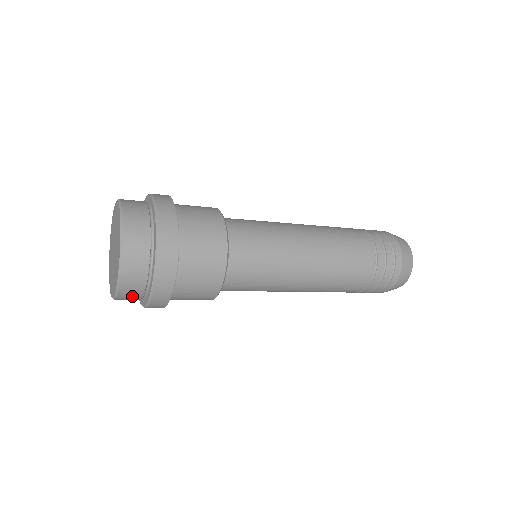
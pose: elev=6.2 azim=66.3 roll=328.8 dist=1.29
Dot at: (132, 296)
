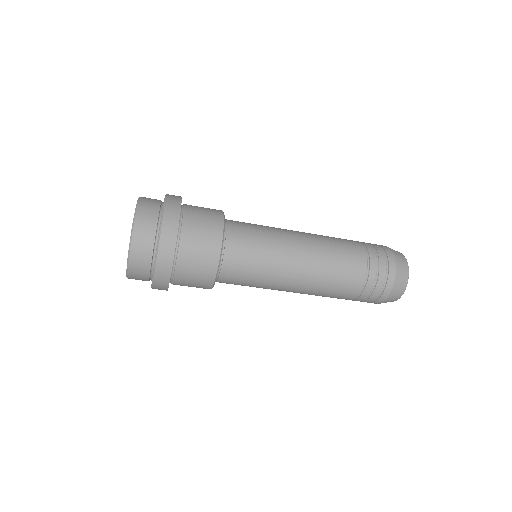
Dot at: (147, 226)
